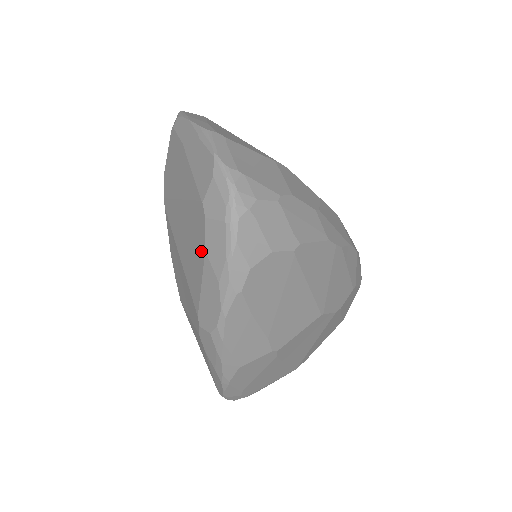
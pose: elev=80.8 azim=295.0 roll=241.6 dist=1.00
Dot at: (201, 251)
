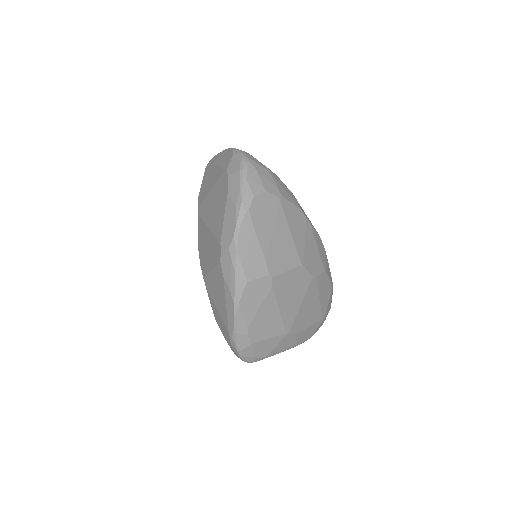
Dot at: (225, 197)
